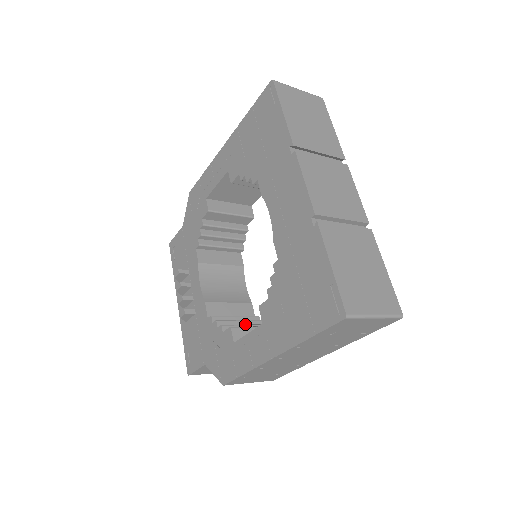
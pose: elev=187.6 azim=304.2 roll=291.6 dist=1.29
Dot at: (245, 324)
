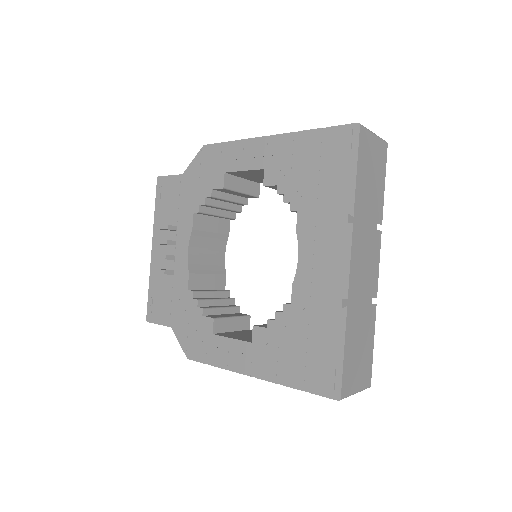
Dot at: (219, 303)
